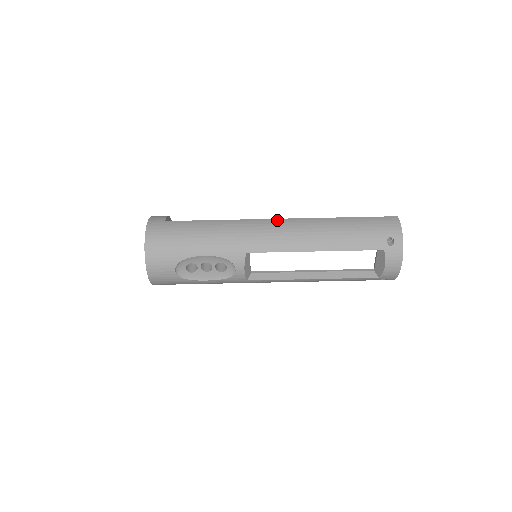
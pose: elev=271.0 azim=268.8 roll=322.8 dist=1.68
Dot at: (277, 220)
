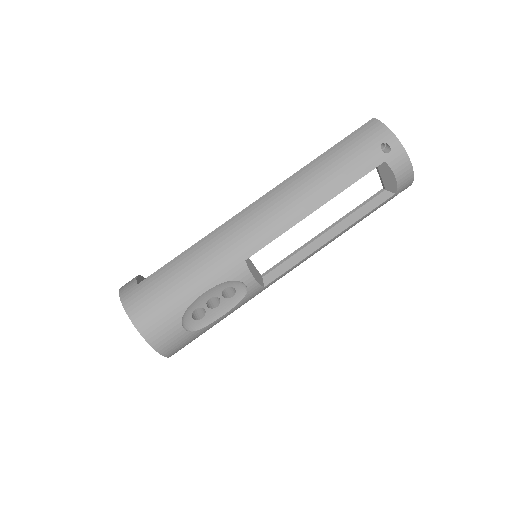
Dot at: (253, 205)
